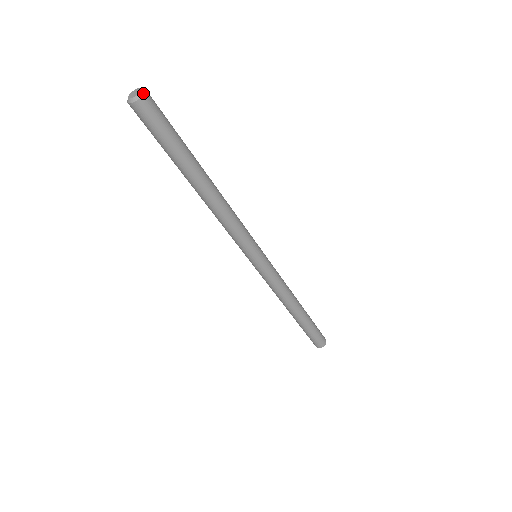
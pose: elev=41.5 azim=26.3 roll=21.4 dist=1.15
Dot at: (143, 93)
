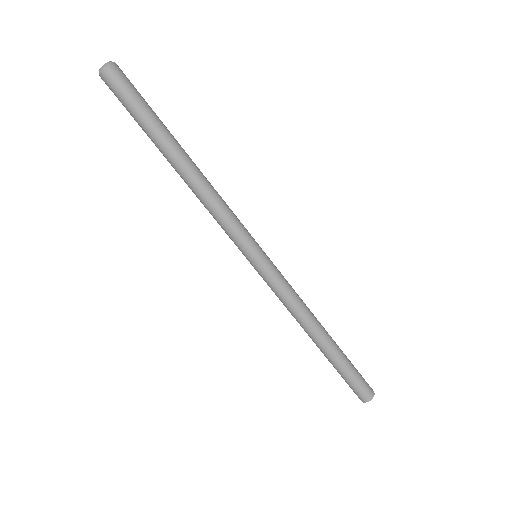
Dot at: (107, 64)
